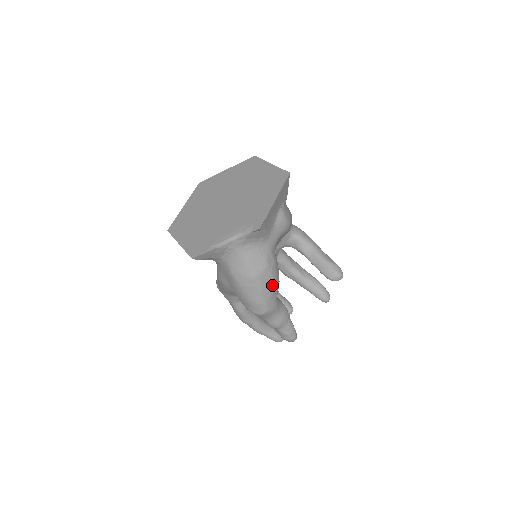
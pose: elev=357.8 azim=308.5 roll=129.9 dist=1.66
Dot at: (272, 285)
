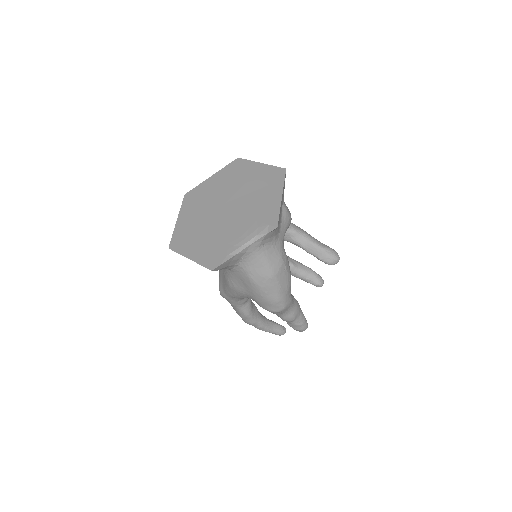
Dot at: (288, 280)
